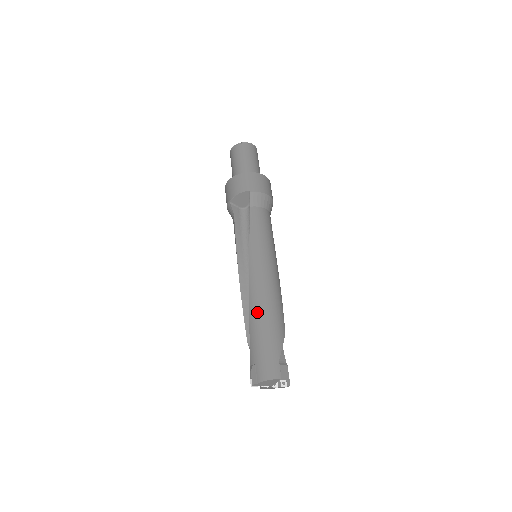
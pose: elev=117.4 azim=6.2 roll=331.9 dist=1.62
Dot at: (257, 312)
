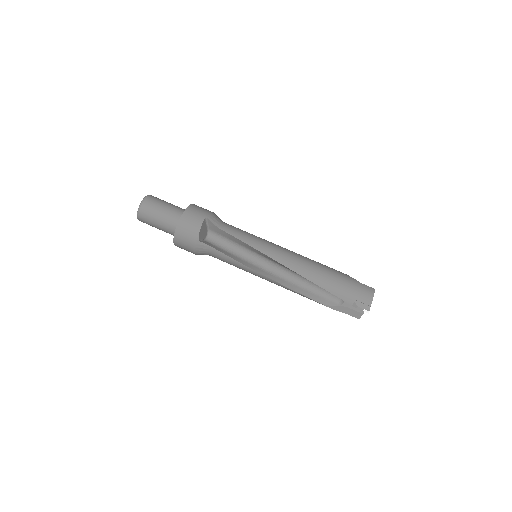
Dot at: (316, 275)
